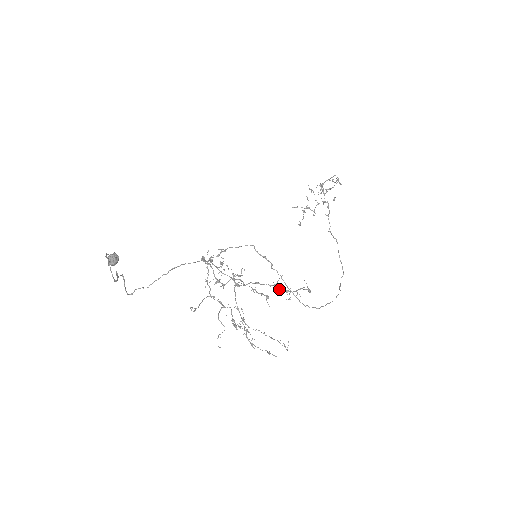
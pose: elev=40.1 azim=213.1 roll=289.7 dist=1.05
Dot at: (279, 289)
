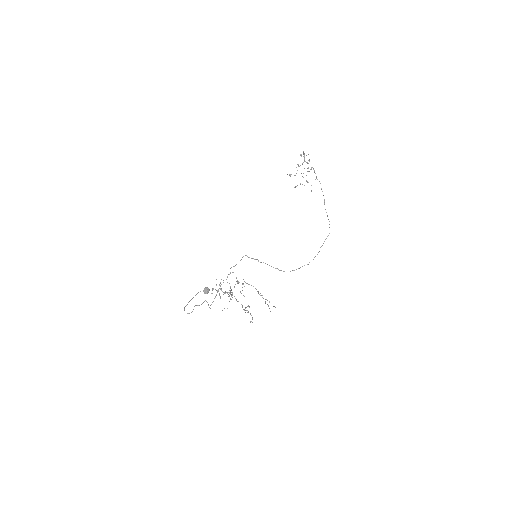
Dot at: occluded
